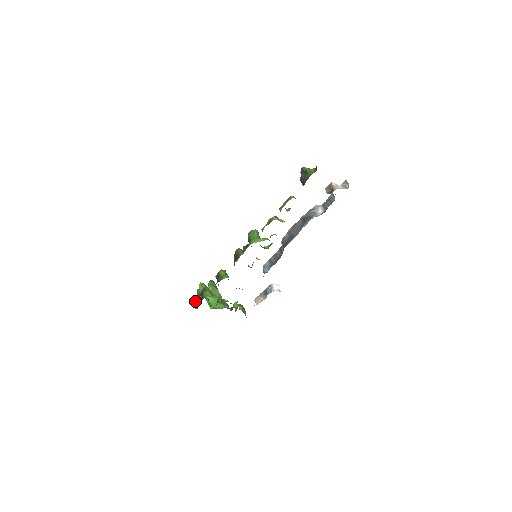
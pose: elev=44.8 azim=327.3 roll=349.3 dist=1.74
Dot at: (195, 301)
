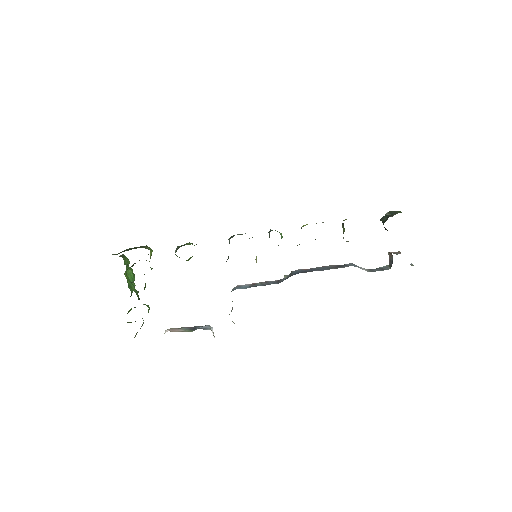
Dot at: occluded
